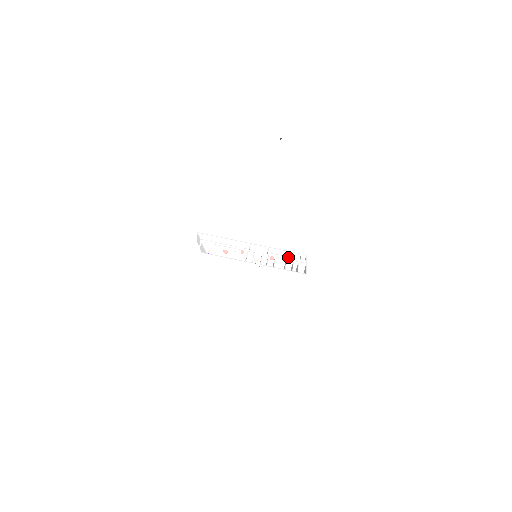
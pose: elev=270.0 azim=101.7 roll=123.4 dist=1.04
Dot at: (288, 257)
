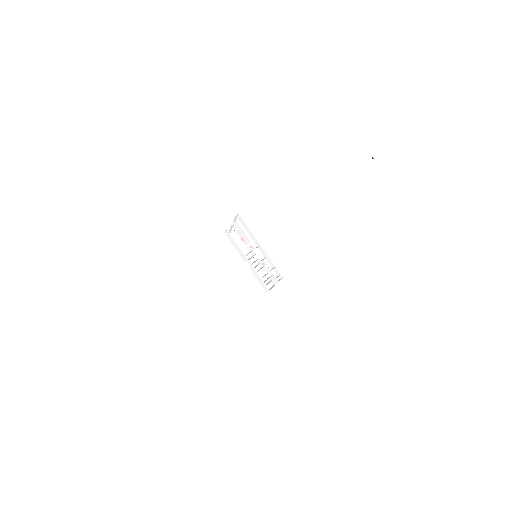
Dot at: (274, 269)
